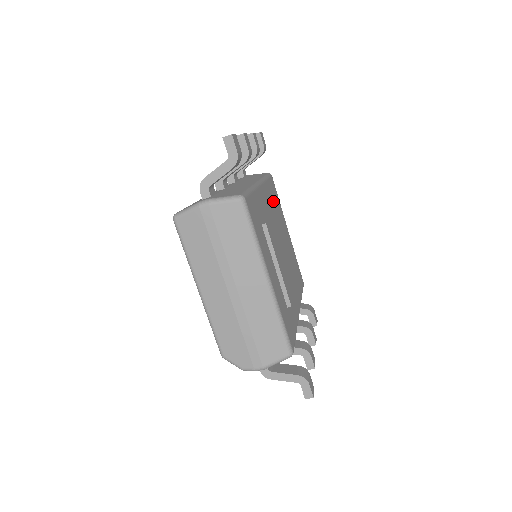
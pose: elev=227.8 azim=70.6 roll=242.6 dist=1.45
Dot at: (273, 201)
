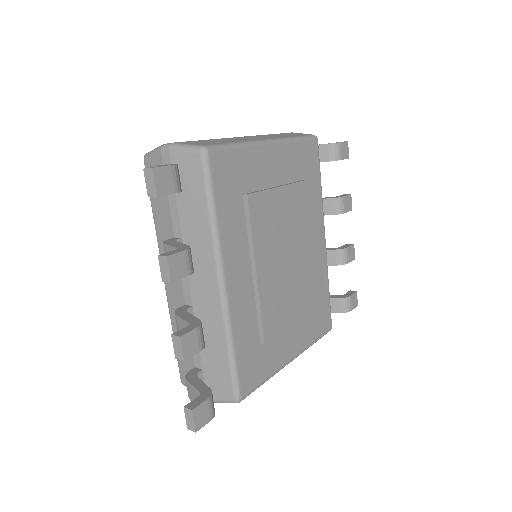
Dot at: (240, 214)
